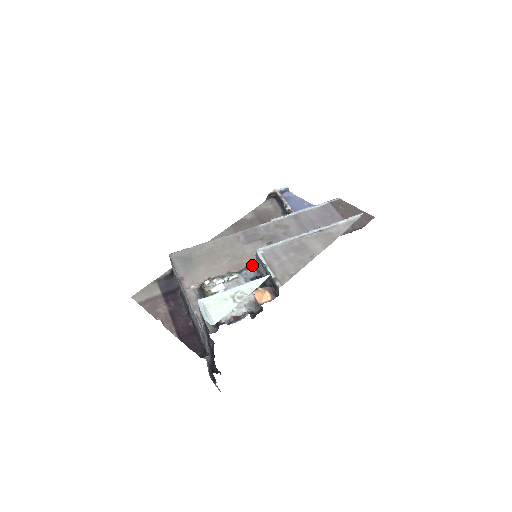
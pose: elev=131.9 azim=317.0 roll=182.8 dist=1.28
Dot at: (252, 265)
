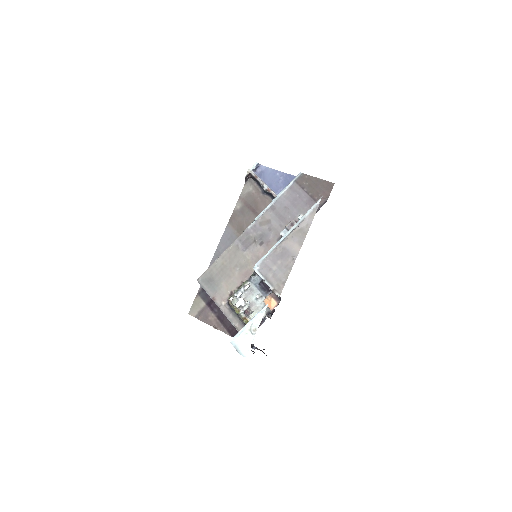
Dot at: (255, 273)
